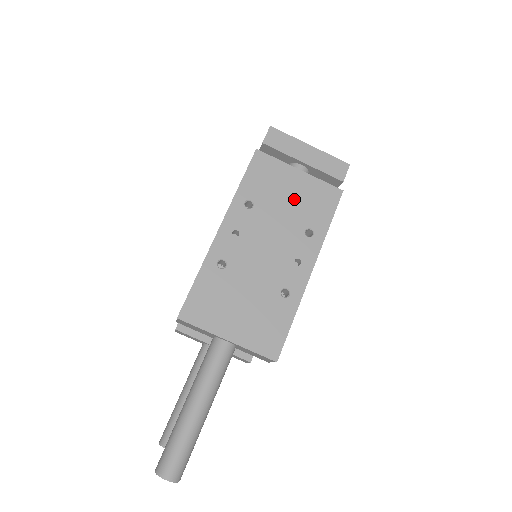
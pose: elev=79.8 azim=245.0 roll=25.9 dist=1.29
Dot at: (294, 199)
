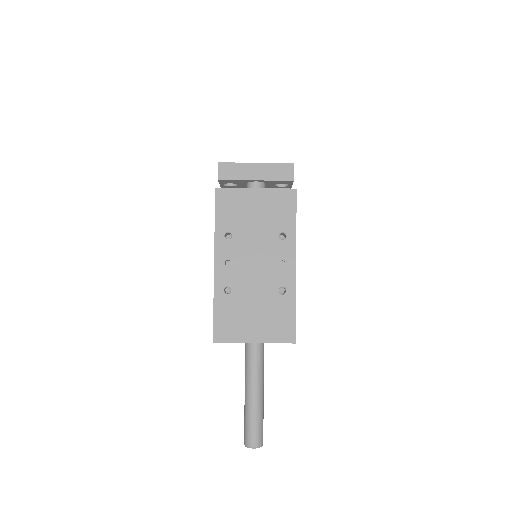
Dot at: (260, 215)
